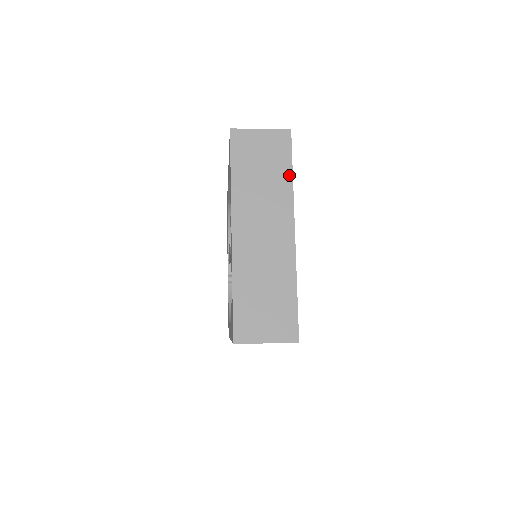
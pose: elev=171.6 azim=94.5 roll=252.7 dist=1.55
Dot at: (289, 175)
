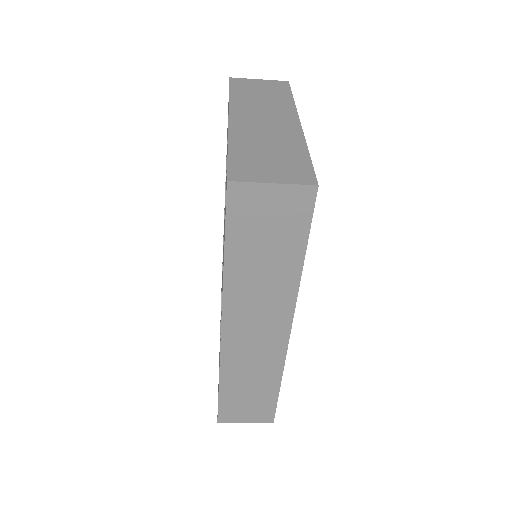
Dot at: (290, 98)
